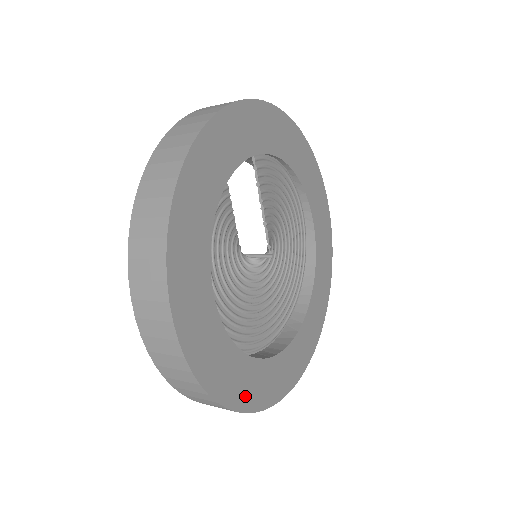
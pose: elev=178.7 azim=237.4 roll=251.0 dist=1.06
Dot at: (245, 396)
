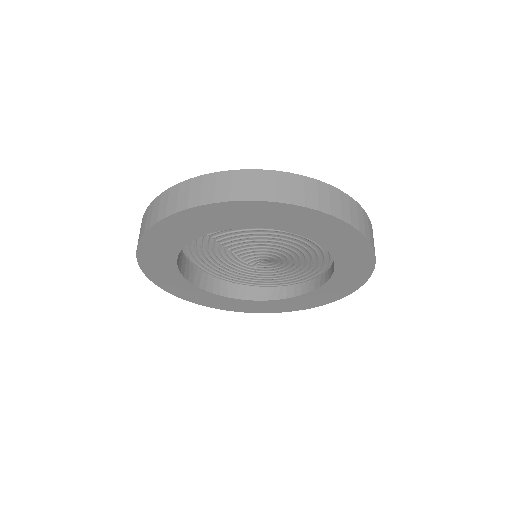
Dot at: (245, 309)
